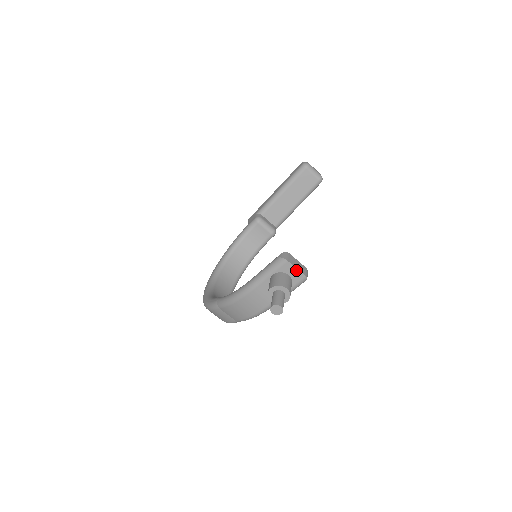
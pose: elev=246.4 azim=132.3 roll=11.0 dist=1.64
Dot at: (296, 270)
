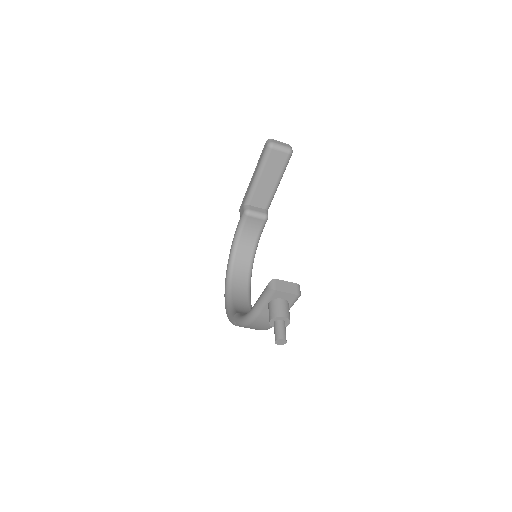
Dot at: (287, 294)
